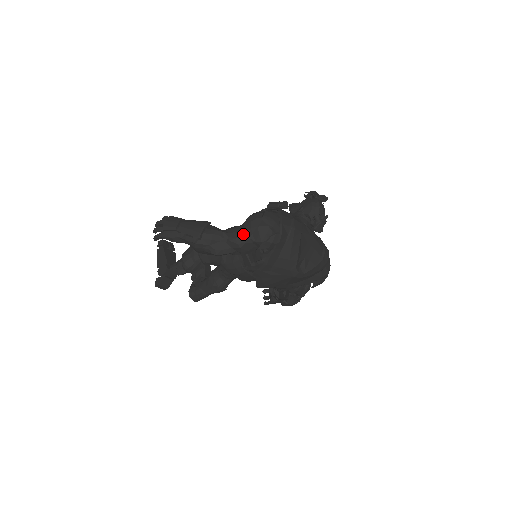
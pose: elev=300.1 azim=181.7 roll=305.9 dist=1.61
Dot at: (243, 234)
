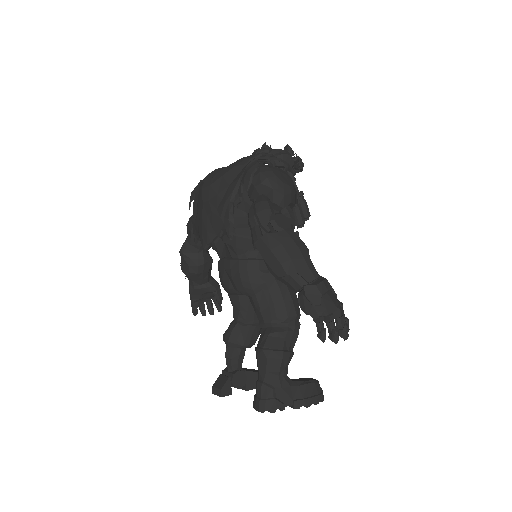
Dot at: occluded
